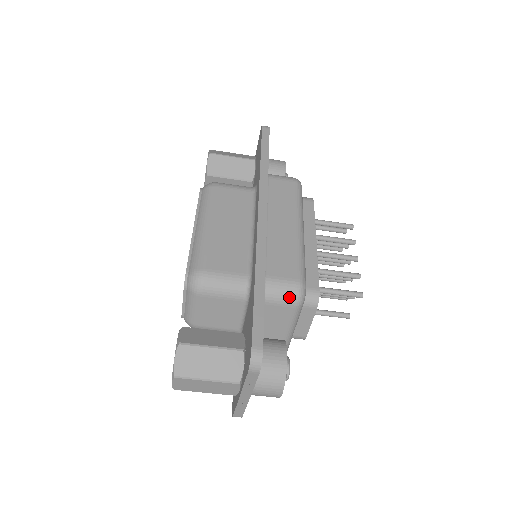
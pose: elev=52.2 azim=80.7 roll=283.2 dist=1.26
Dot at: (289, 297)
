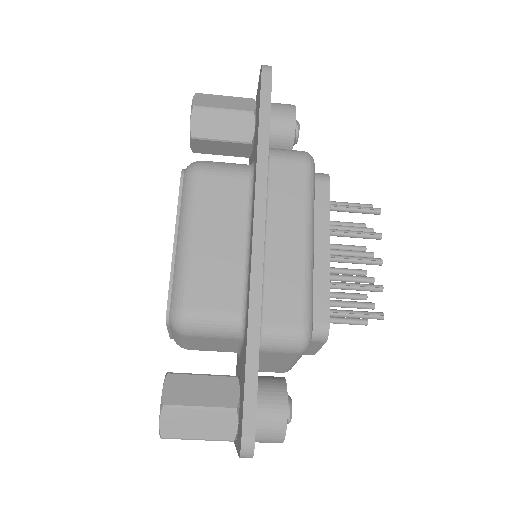
Dot at: (291, 347)
